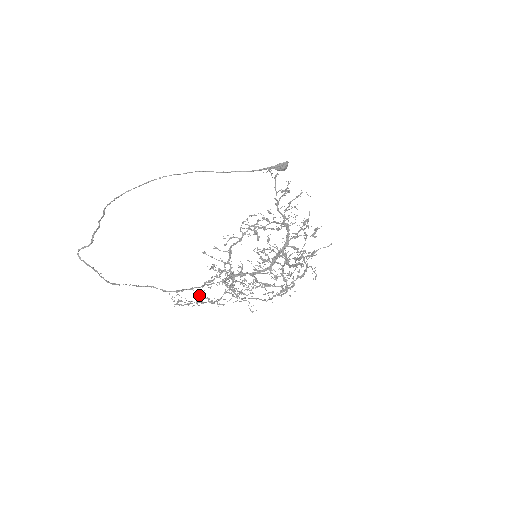
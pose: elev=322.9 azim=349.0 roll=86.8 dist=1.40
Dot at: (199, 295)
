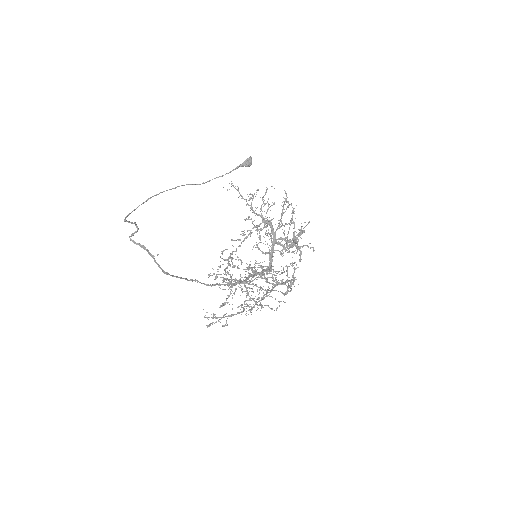
Dot at: (237, 283)
